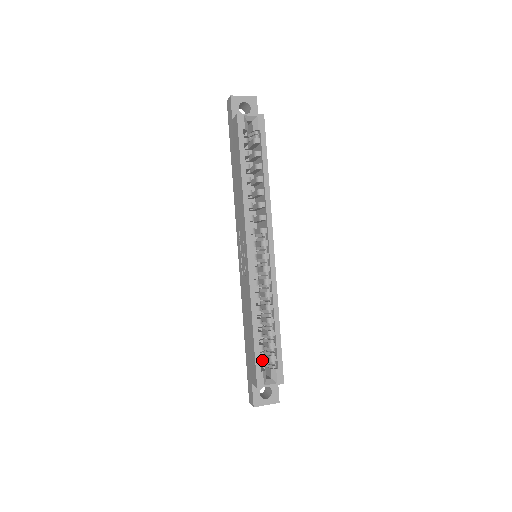
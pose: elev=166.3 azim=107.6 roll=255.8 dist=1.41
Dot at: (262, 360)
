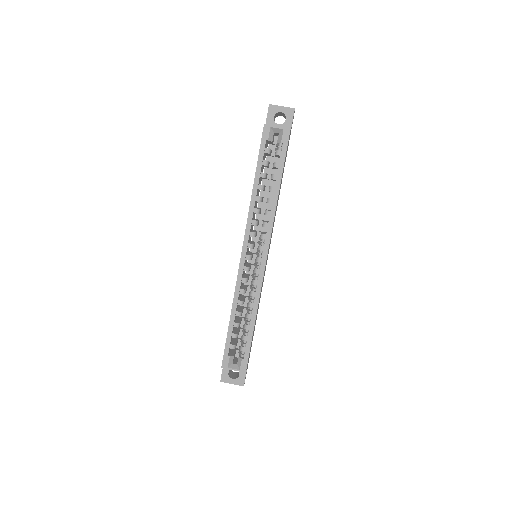
Dot at: (232, 346)
